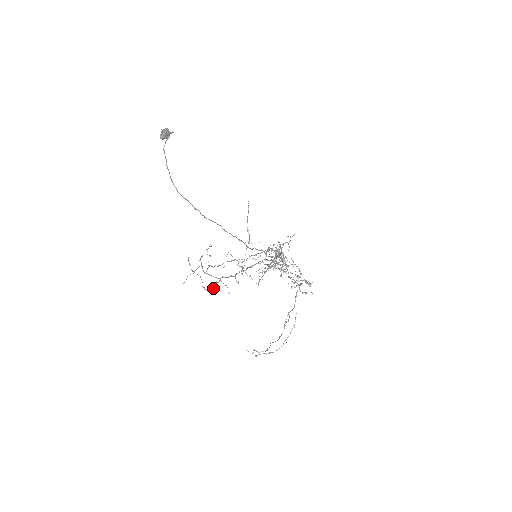
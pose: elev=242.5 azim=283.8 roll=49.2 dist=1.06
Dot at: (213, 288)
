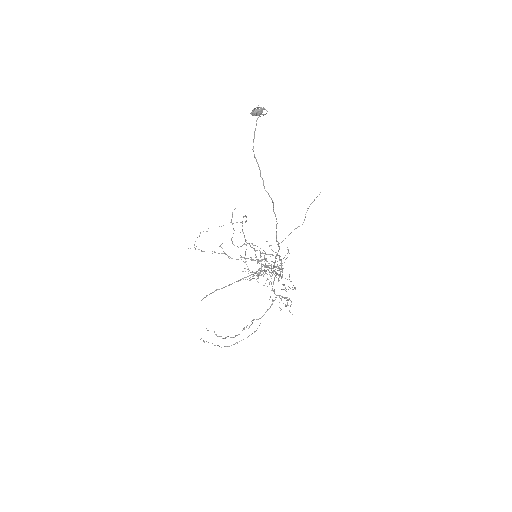
Dot at: occluded
